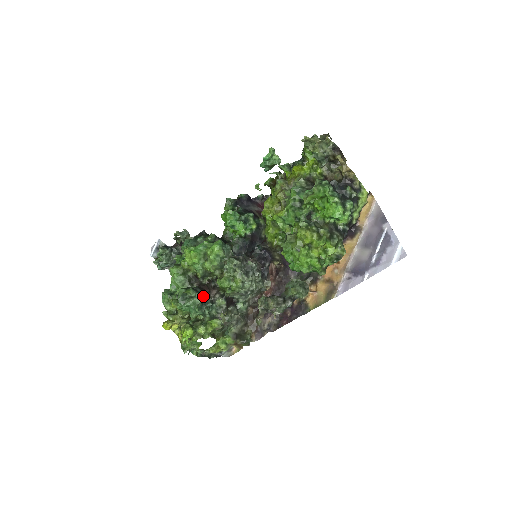
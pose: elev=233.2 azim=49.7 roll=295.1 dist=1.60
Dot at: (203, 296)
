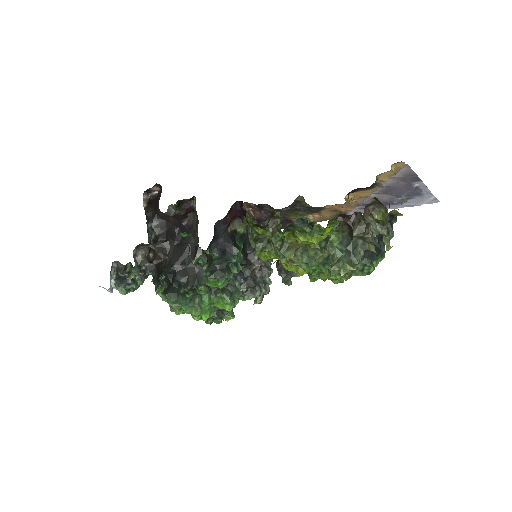
Dot at: occluded
